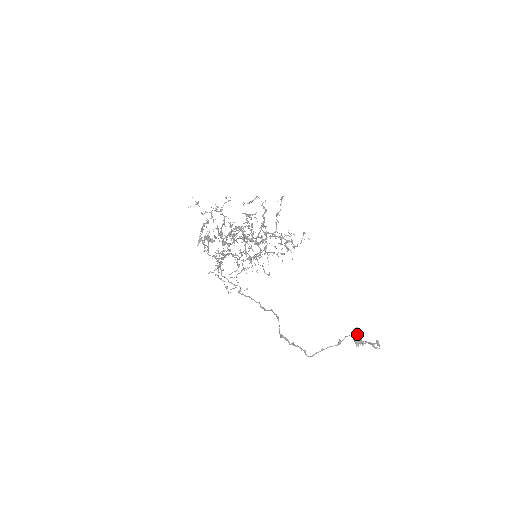
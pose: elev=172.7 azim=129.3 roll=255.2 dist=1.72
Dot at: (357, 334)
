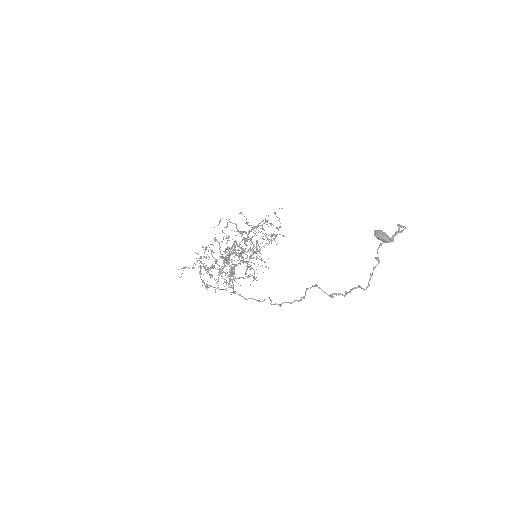
Dot at: (379, 233)
